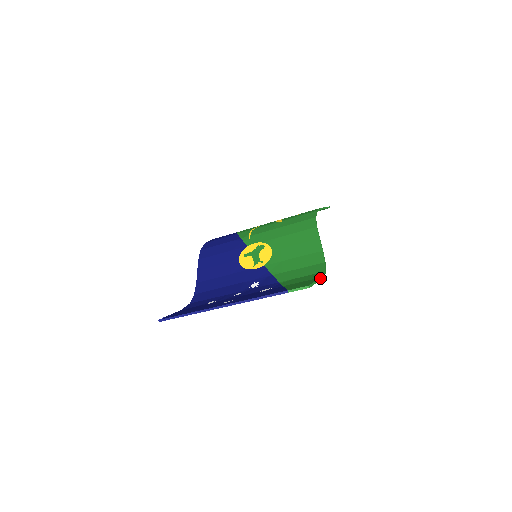
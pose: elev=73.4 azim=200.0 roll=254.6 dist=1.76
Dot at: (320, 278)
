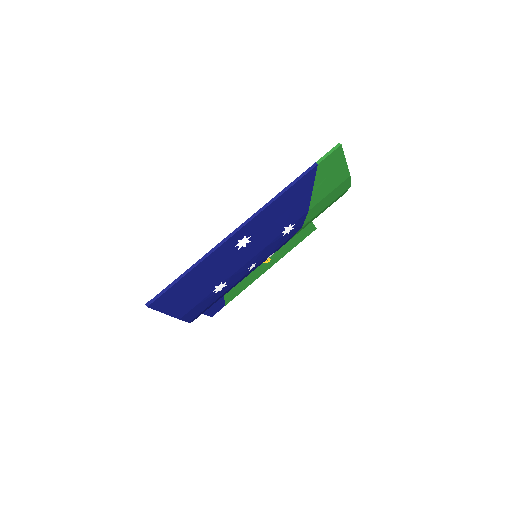
Dot at: (347, 171)
